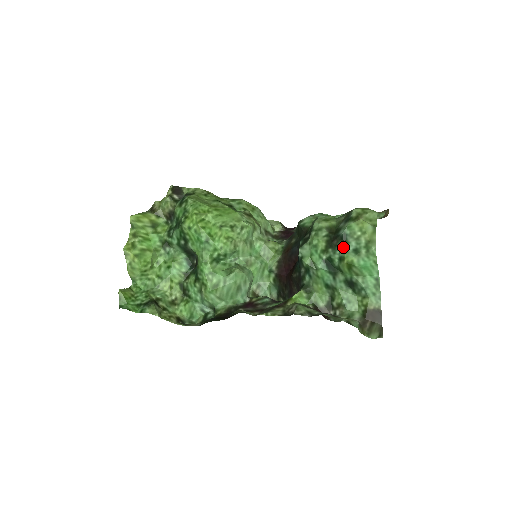
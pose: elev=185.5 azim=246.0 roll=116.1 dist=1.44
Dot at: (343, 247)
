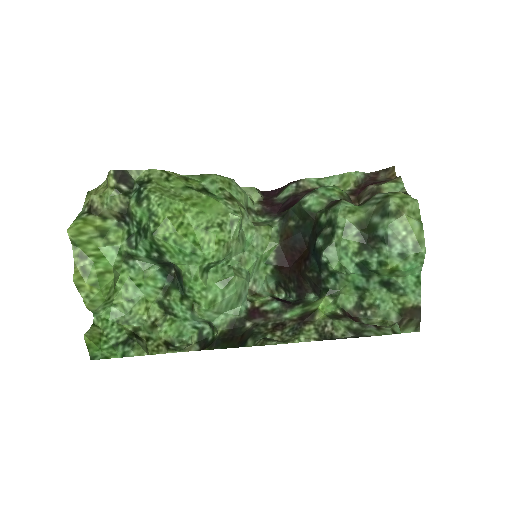
Dot at: (385, 251)
